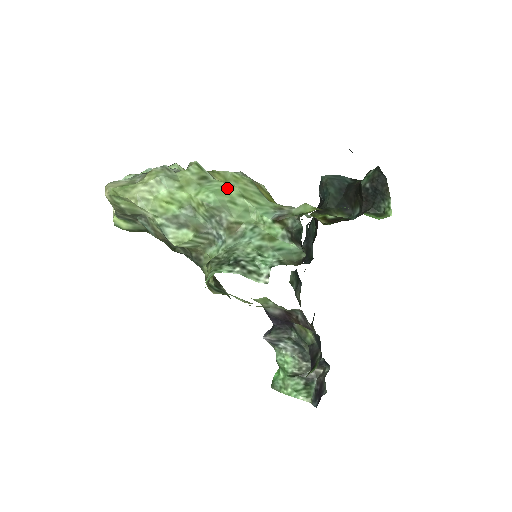
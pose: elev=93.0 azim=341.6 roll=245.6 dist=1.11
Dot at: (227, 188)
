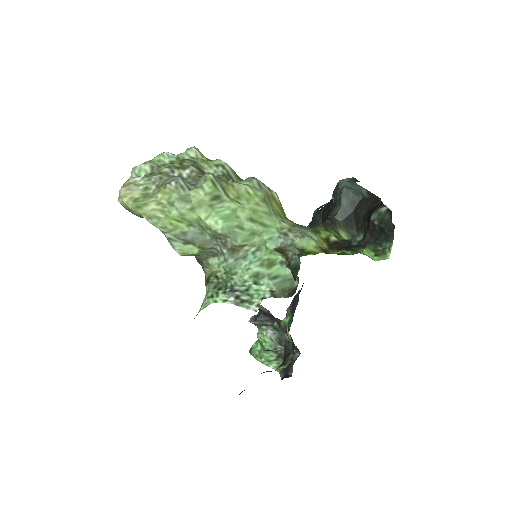
Dot at: (237, 211)
